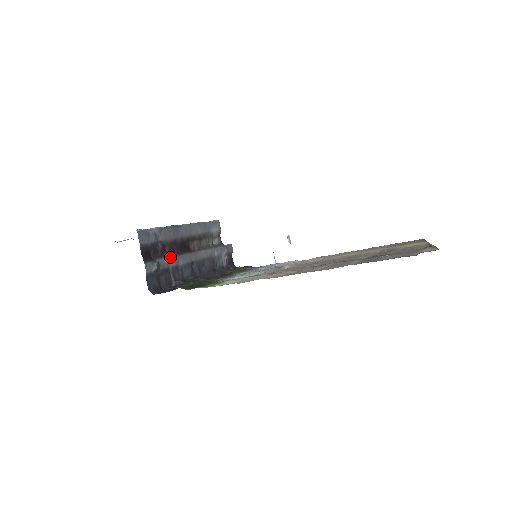
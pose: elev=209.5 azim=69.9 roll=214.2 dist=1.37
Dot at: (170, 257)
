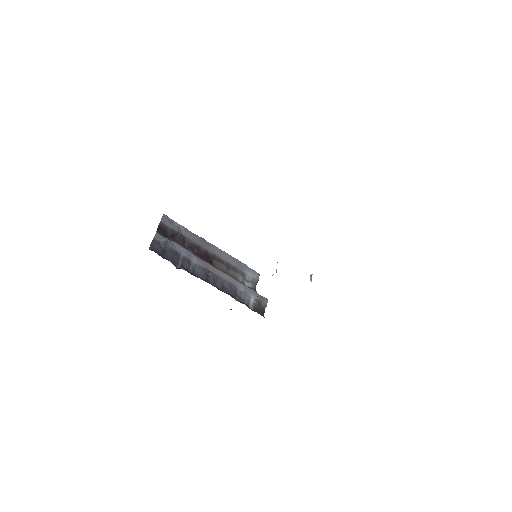
Dot at: (185, 249)
